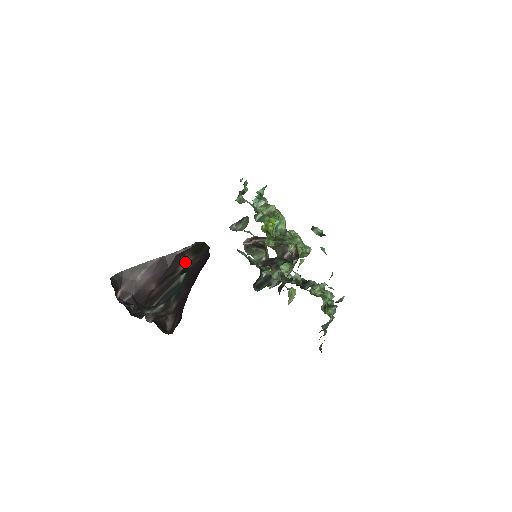
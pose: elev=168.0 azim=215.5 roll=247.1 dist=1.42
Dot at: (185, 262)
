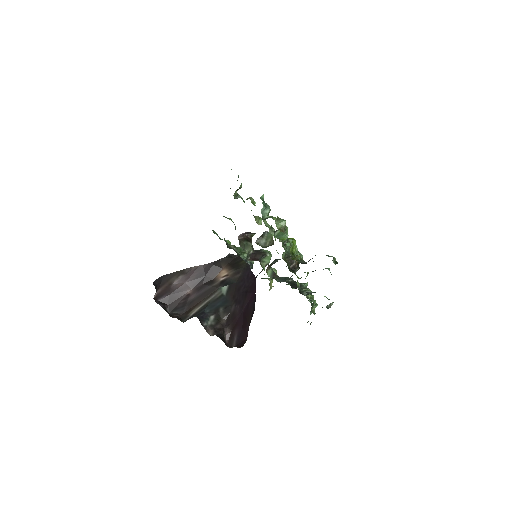
Dot at: (223, 274)
